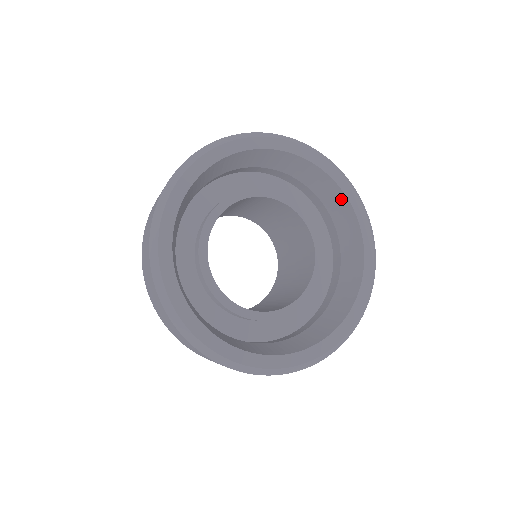
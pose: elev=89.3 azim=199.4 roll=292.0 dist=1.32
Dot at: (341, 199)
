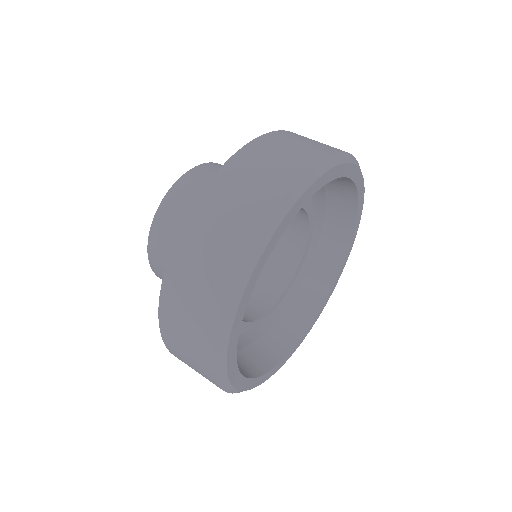
Dot at: (324, 287)
